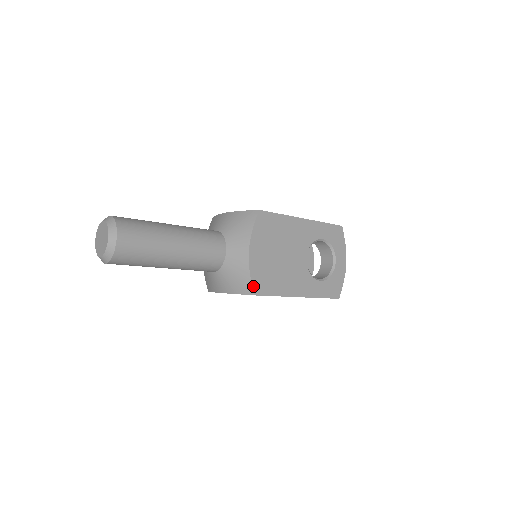
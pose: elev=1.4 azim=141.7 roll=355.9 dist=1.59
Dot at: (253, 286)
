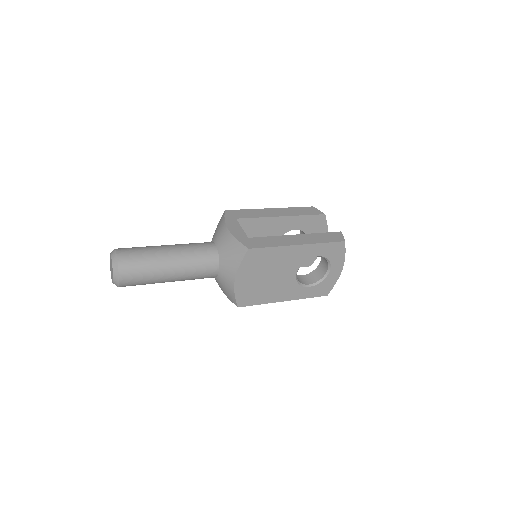
Dot at: (237, 302)
